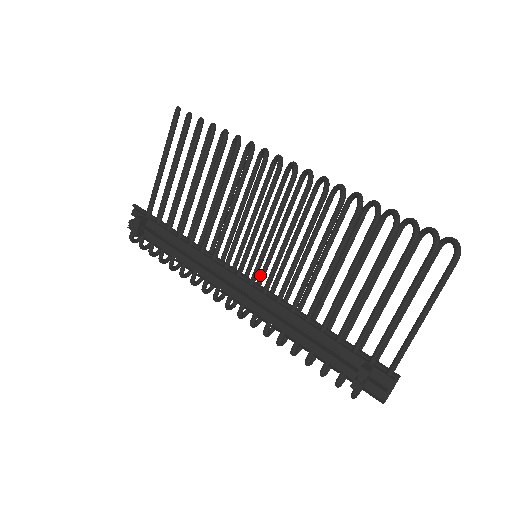
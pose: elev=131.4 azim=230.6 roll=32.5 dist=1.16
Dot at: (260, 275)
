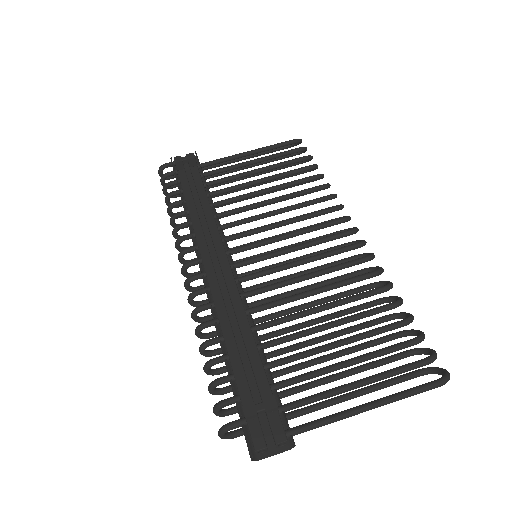
Dot at: (240, 274)
